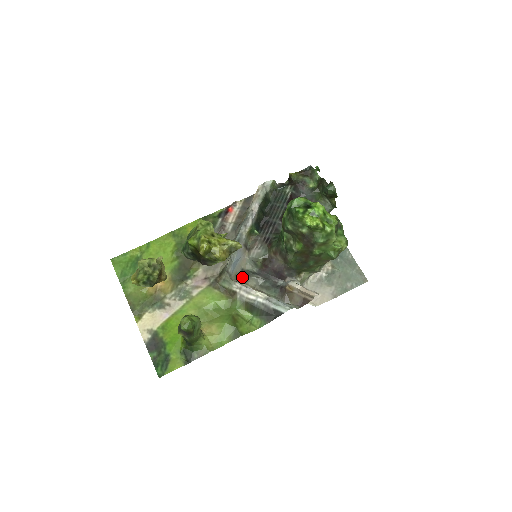
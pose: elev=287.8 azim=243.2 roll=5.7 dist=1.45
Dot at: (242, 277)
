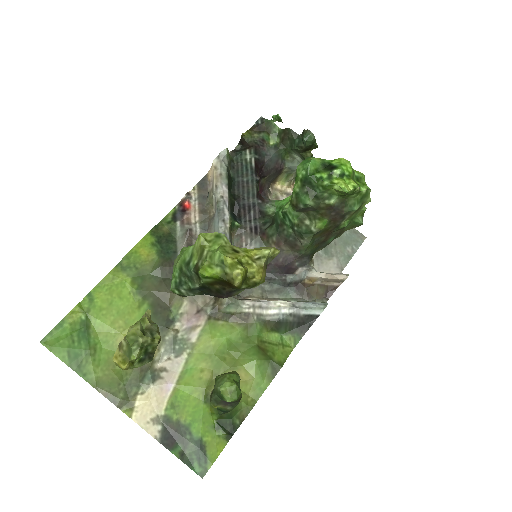
Dot at: occluded
